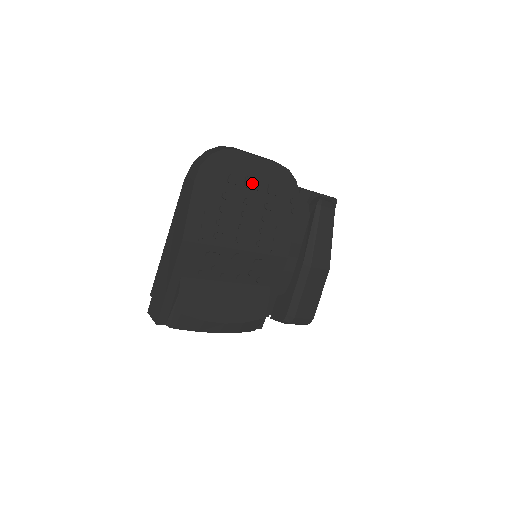
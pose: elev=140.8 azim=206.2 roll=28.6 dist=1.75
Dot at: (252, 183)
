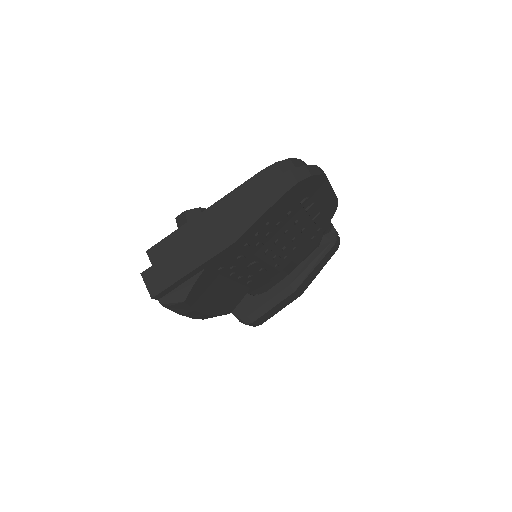
Dot at: (312, 209)
